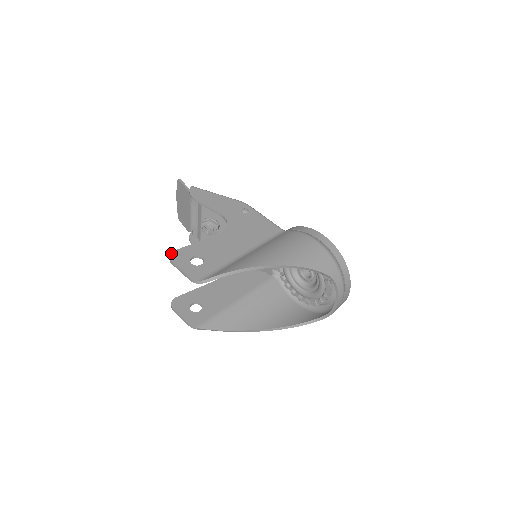
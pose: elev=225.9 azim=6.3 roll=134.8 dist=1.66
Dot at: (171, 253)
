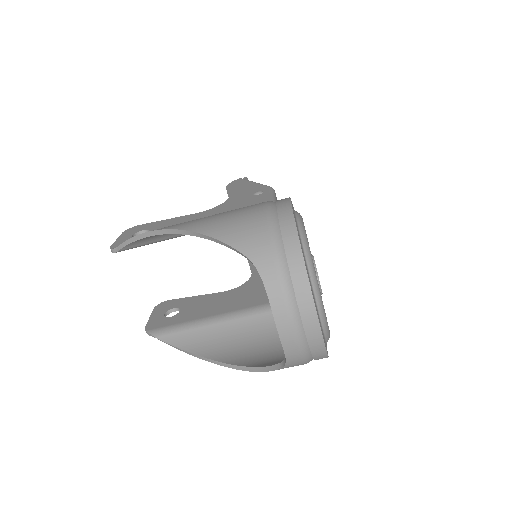
Dot at: (133, 227)
